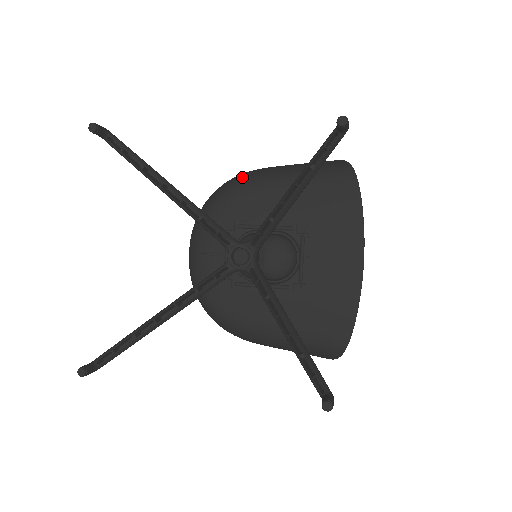
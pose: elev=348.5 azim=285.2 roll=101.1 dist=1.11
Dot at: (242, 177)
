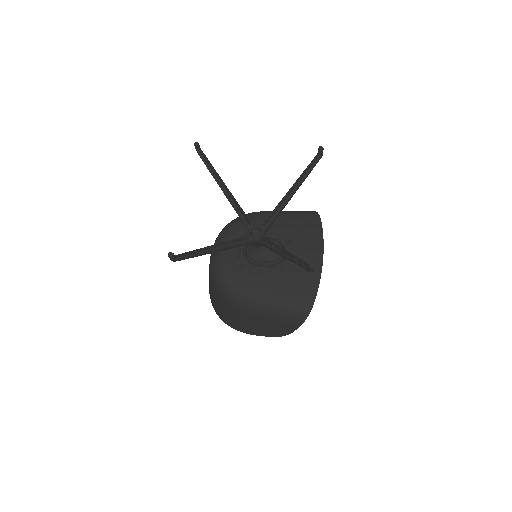
Dot at: occluded
